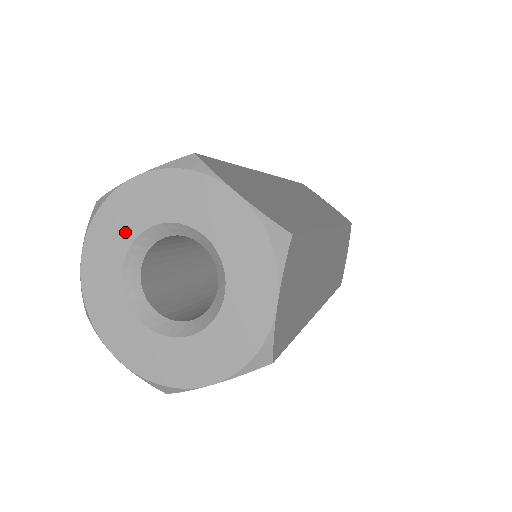
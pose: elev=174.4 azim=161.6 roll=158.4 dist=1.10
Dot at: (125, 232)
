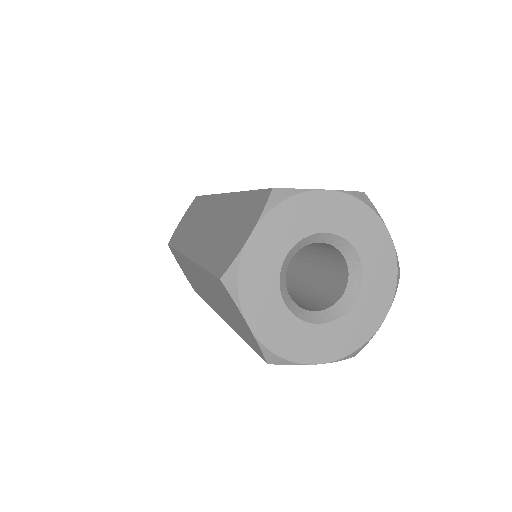
Dot at: (269, 276)
